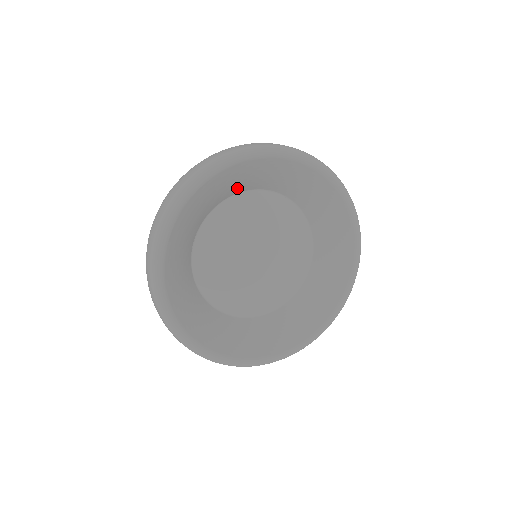
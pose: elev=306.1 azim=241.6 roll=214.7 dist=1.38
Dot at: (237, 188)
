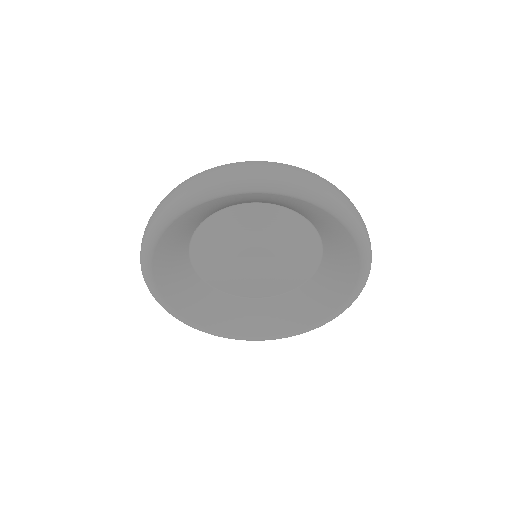
Dot at: (255, 201)
